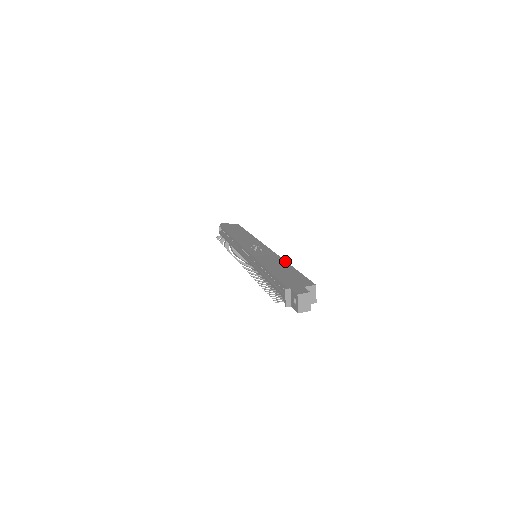
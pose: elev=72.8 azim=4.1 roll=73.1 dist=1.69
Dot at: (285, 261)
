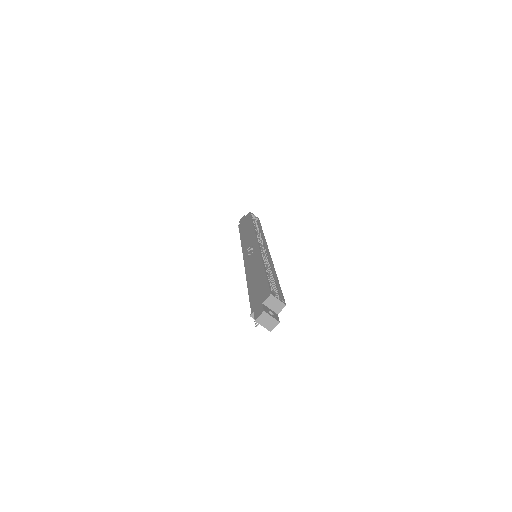
Dot at: (262, 262)
